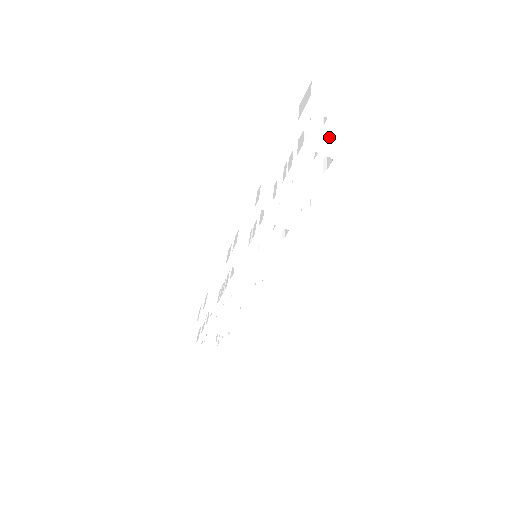
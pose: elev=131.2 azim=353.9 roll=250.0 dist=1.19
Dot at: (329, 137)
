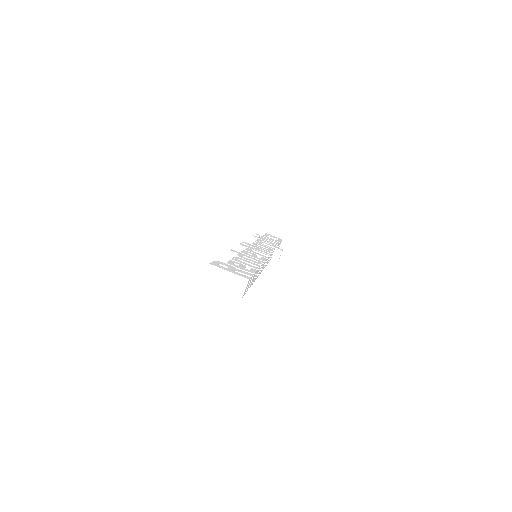
Dot at: occluded
